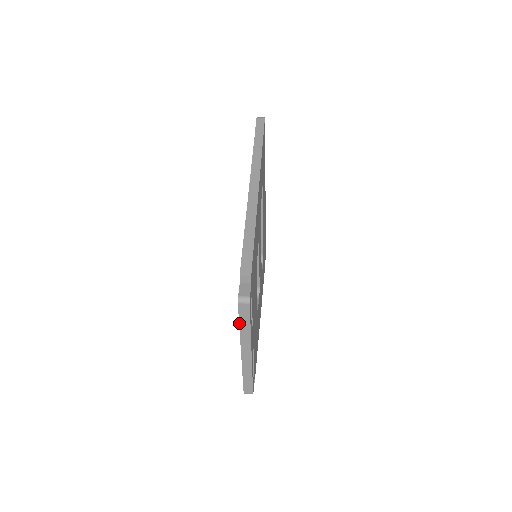
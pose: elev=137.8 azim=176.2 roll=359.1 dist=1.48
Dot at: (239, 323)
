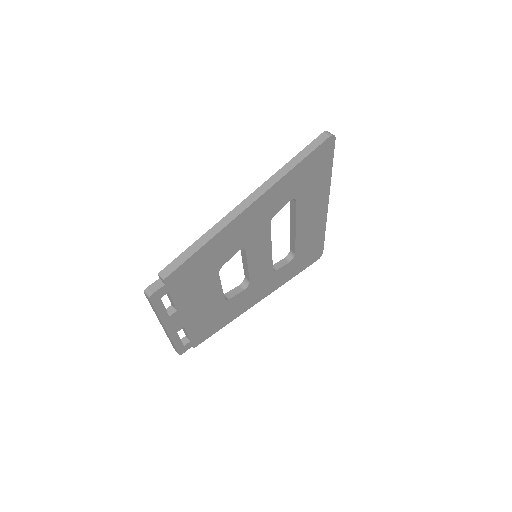
Dot at: (151, 305)
